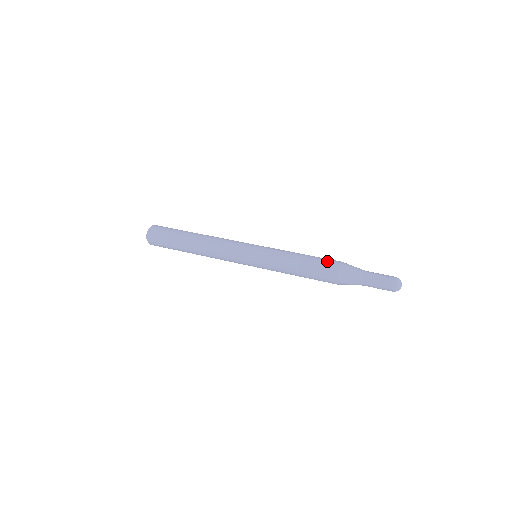
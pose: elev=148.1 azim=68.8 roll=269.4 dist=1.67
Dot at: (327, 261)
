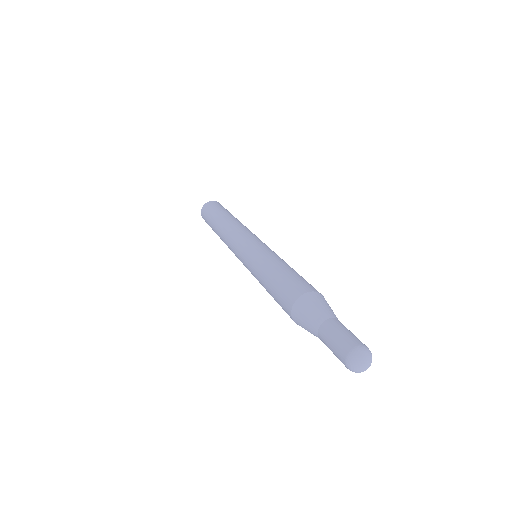
Dot at: (293, 284)
